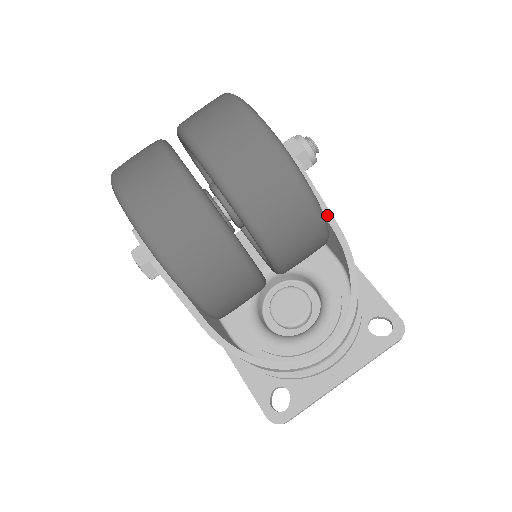
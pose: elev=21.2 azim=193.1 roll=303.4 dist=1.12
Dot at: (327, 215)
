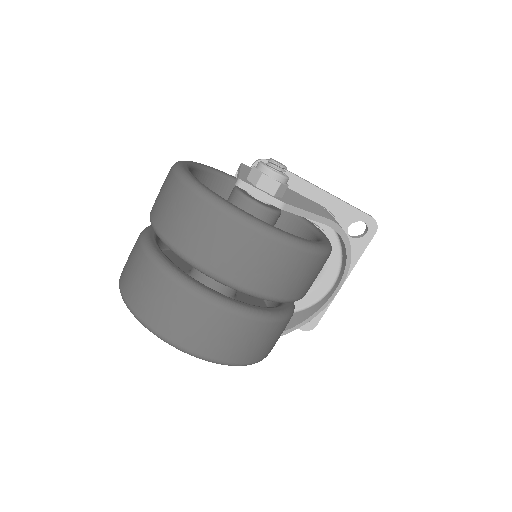
Dot at: (317, 219)
